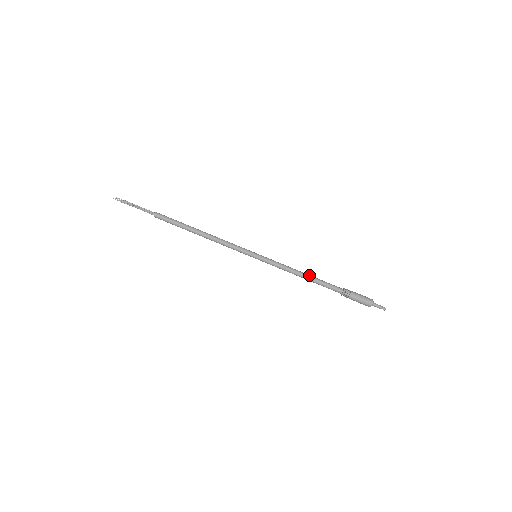
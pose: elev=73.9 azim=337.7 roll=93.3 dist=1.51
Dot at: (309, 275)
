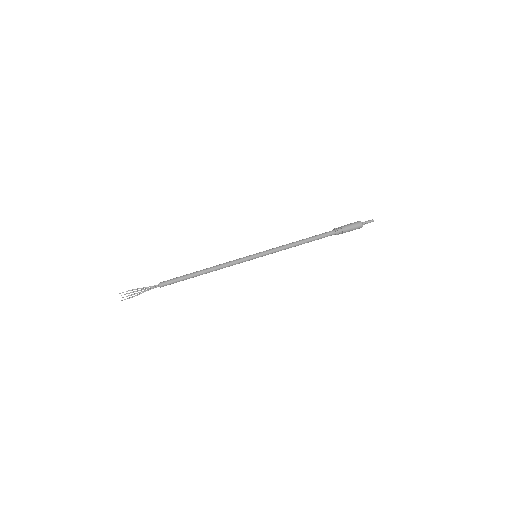
Dot at: (304, 241)
